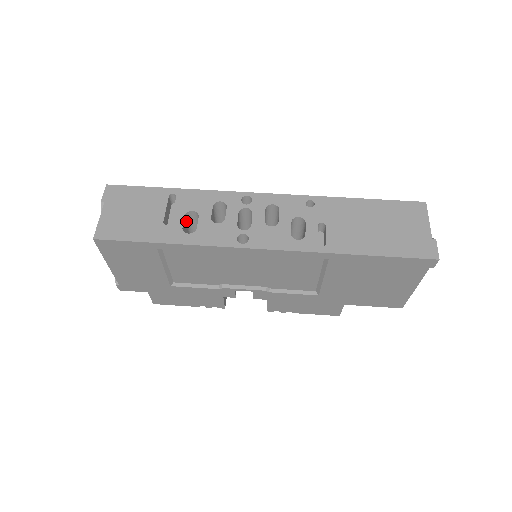
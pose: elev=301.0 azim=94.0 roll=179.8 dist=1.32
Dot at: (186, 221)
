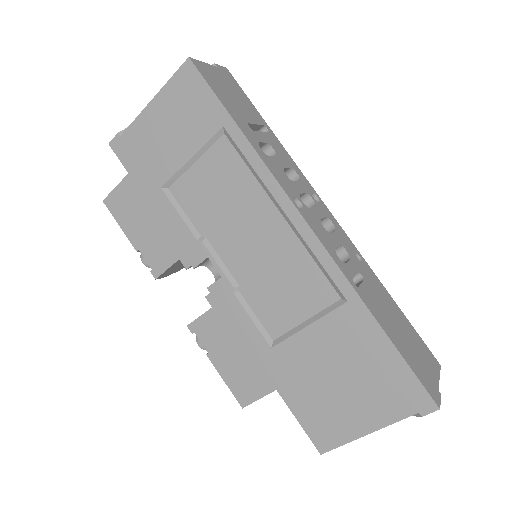
Dot at: occluded
